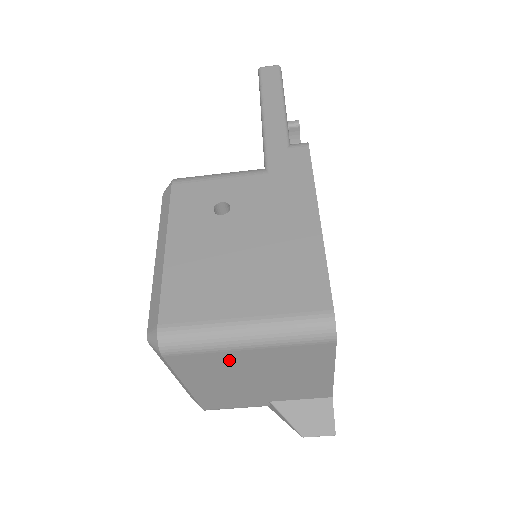
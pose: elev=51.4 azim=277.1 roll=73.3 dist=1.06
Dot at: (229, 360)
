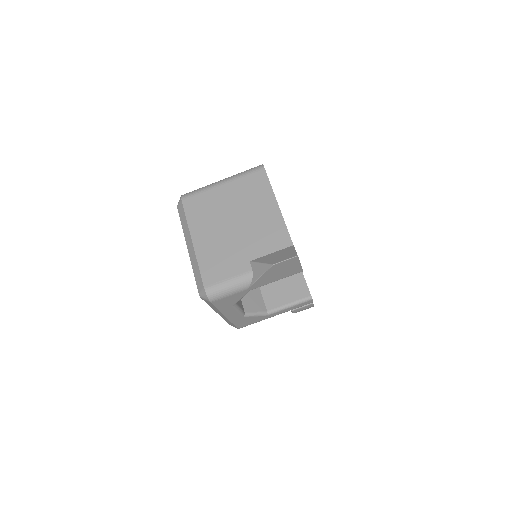
Dot at: (215, 199)
